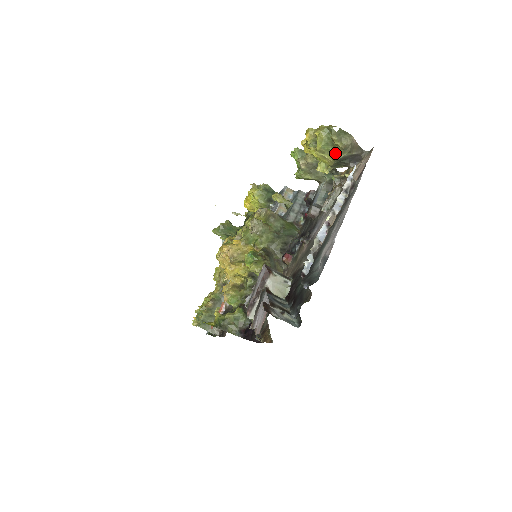
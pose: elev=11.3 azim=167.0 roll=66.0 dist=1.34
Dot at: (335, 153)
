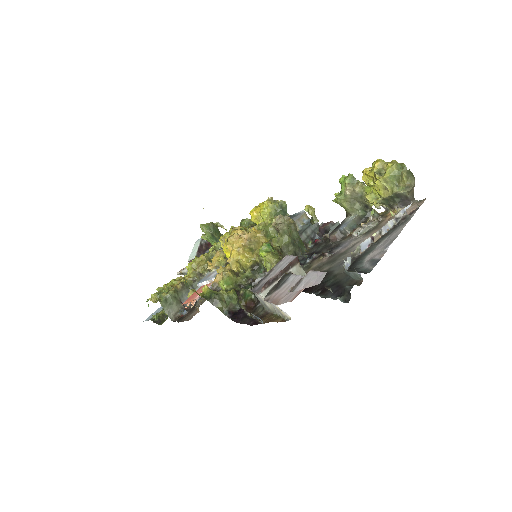
Dot at: (397, 187)
